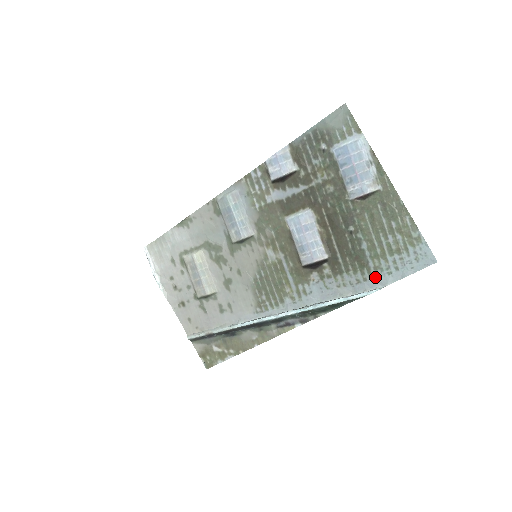
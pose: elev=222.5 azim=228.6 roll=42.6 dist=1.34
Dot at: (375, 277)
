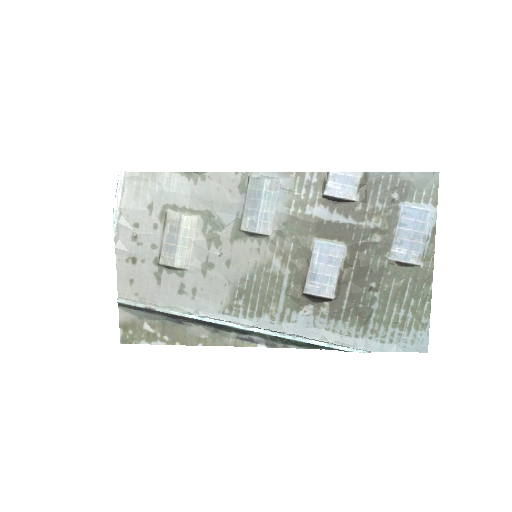
Dot at: (367, 338)
